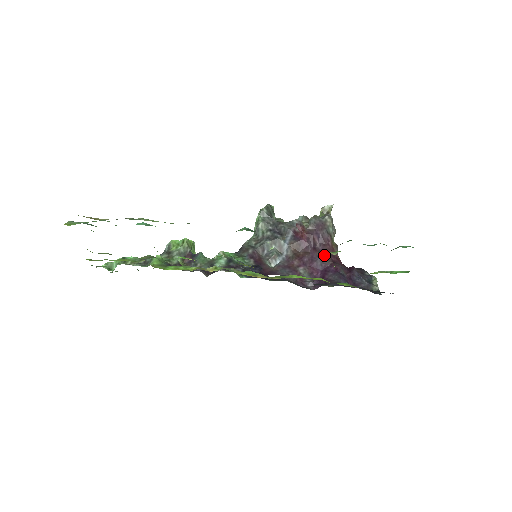
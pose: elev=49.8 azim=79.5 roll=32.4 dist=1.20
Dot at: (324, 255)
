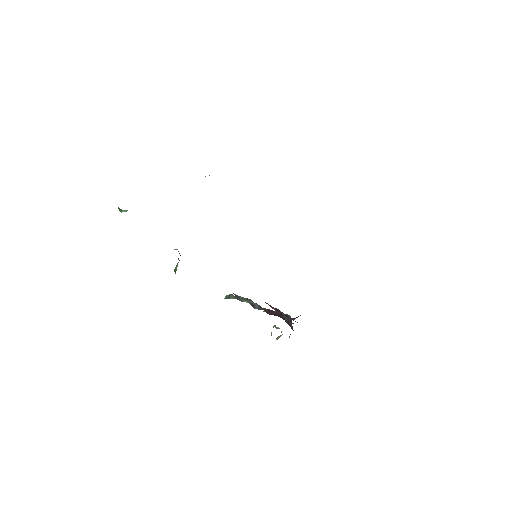
Dot at: occluded
